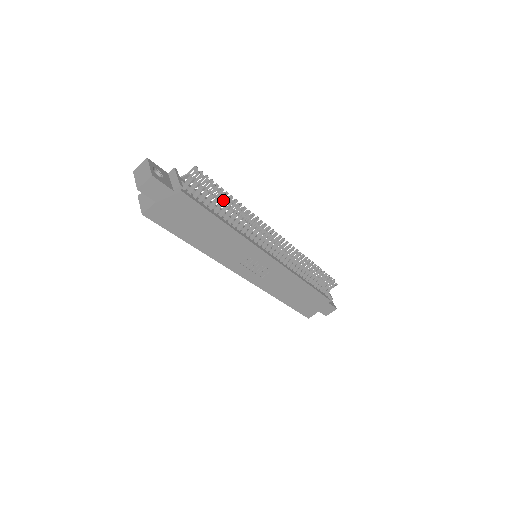
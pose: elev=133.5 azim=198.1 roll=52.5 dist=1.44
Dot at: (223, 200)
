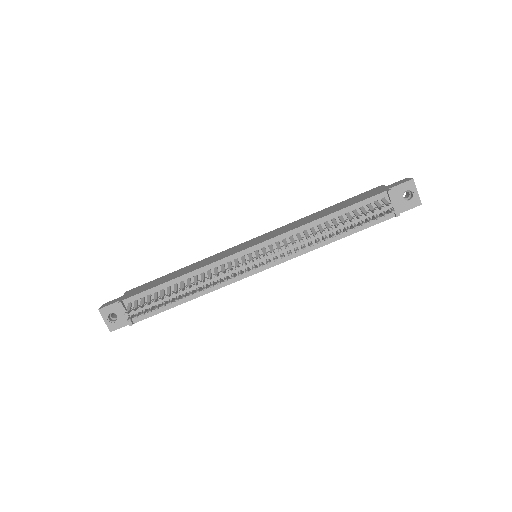
Dot at: (169, 302)
